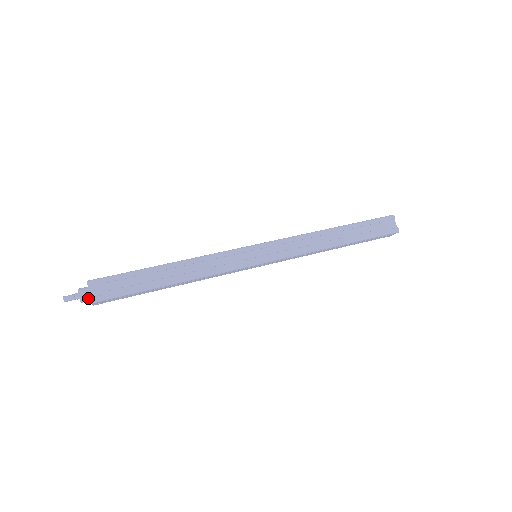
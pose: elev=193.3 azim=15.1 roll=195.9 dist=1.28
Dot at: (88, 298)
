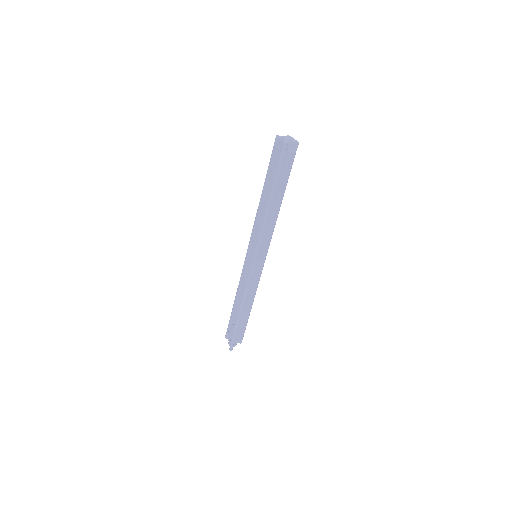
Dot at: (237, 342)
